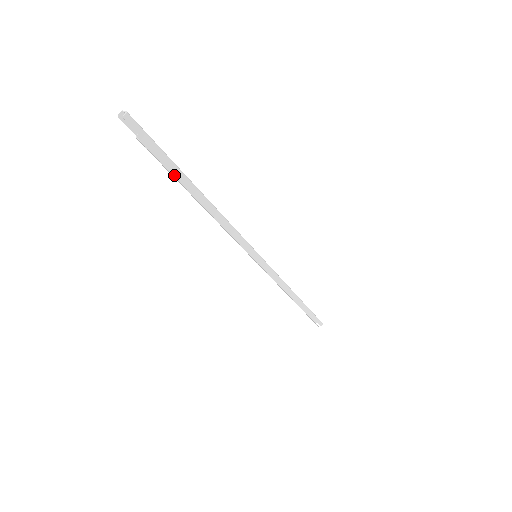
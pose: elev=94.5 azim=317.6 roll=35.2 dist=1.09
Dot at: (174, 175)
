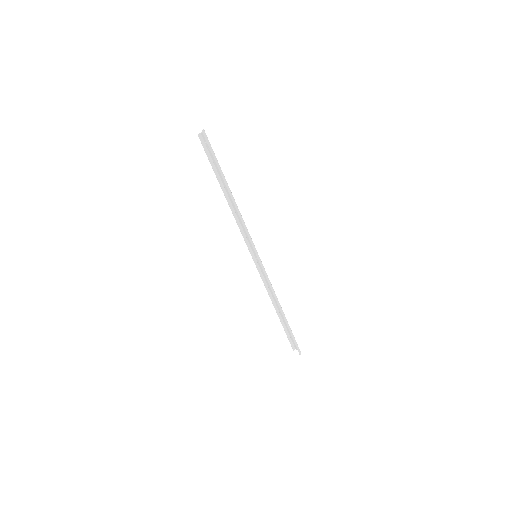
Dot at: (218, 172)
